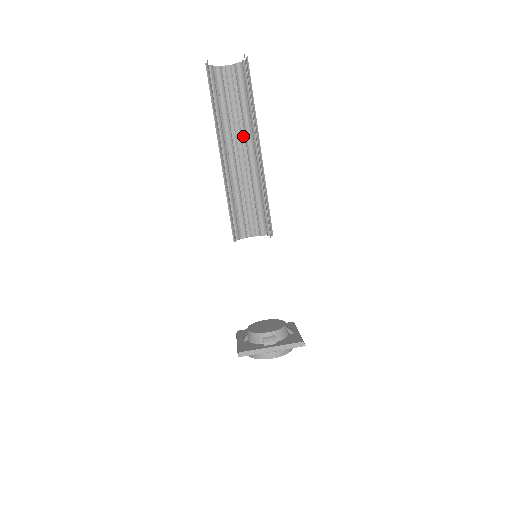
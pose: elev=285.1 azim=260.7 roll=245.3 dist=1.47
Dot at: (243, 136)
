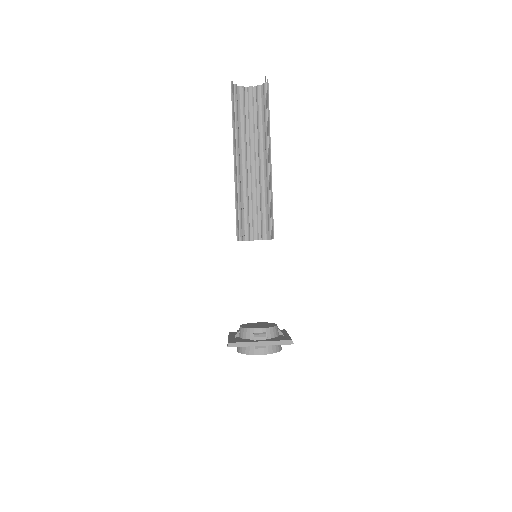
Dot at: (257, 148)
